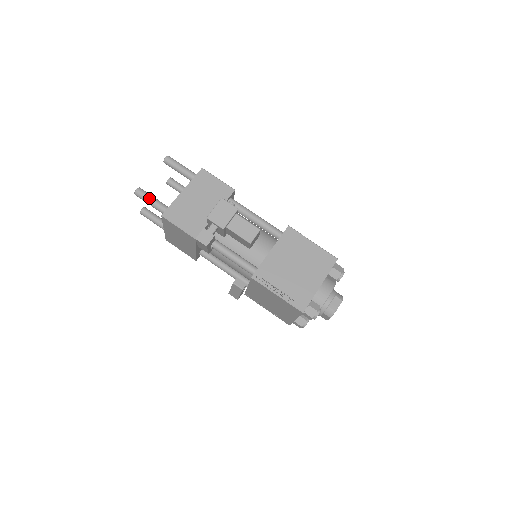
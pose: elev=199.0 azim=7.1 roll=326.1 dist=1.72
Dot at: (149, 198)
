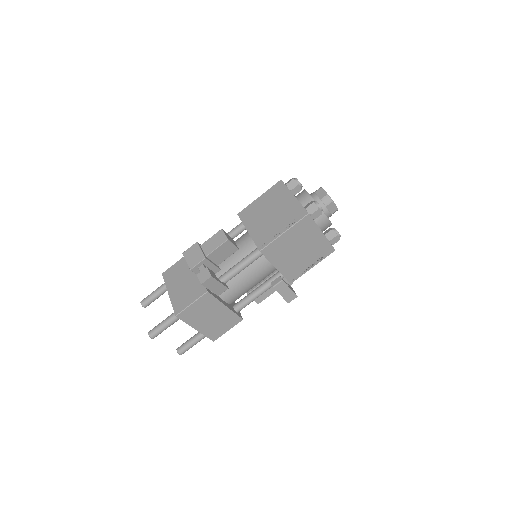
Dot at: (160, 325)
